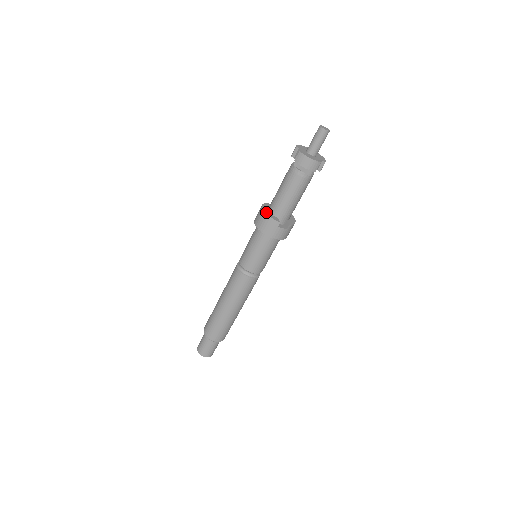
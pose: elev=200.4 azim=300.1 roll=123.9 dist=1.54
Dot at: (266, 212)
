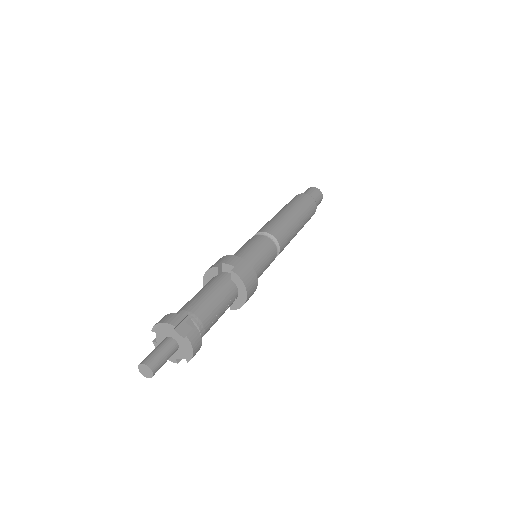
Dot at: occluded
